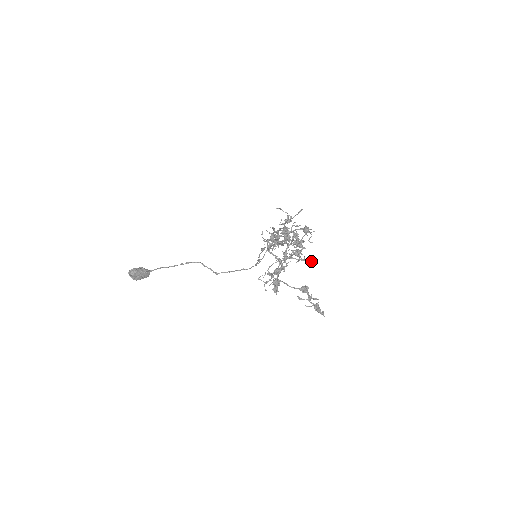
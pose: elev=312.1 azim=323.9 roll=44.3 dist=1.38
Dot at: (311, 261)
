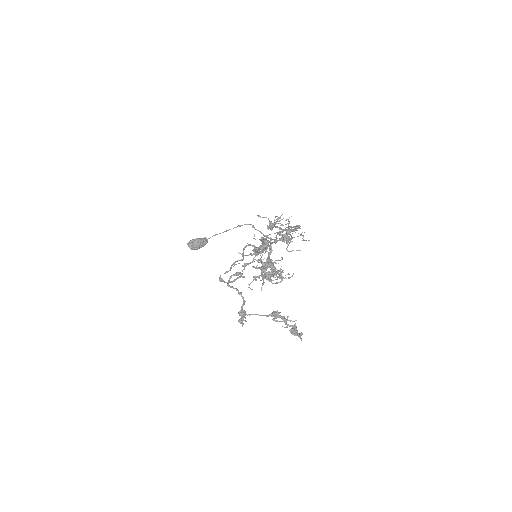
Dot at: (291, 276)
